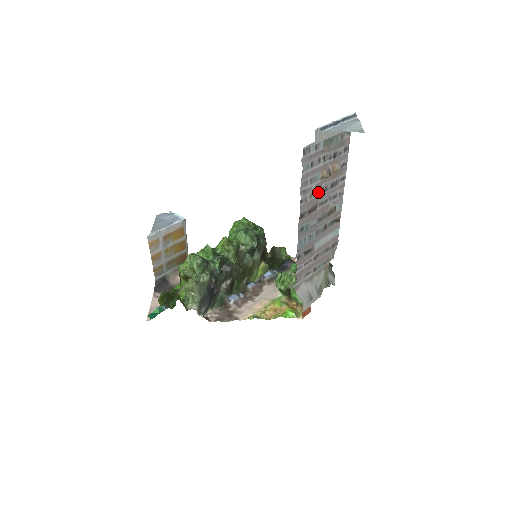
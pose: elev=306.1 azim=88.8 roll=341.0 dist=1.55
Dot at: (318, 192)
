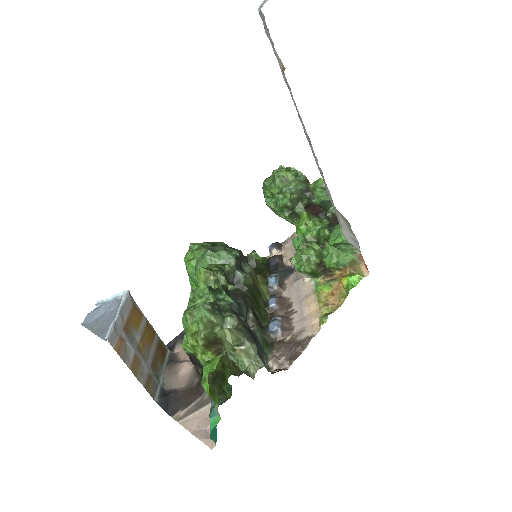
Dot at: (290, 91)
